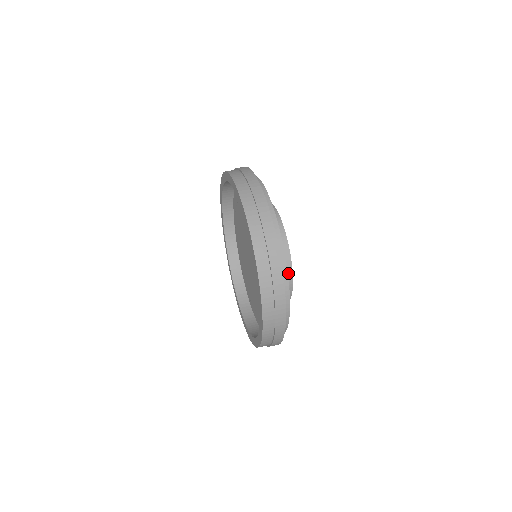
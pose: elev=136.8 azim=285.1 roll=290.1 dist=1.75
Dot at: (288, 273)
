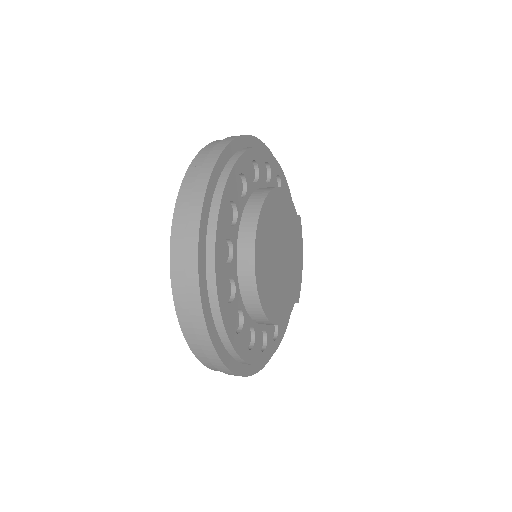
Dot at: (249, 251)
